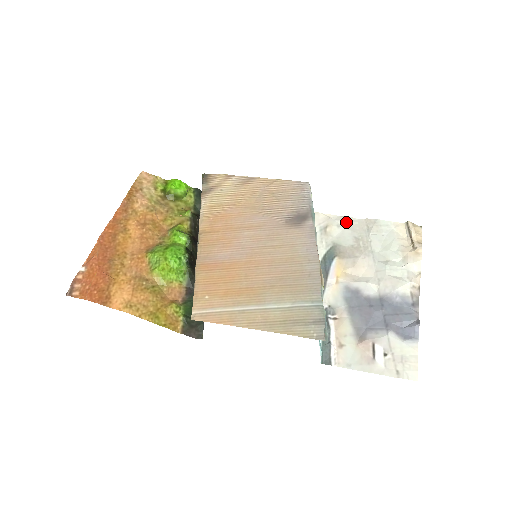
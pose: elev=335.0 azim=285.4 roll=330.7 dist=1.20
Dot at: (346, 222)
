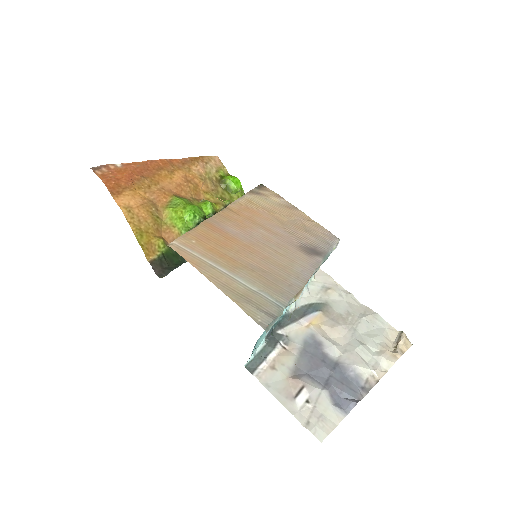
Dot at: (349, 297)
